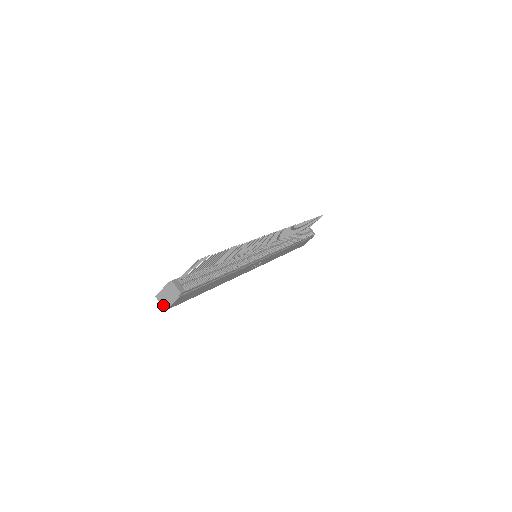
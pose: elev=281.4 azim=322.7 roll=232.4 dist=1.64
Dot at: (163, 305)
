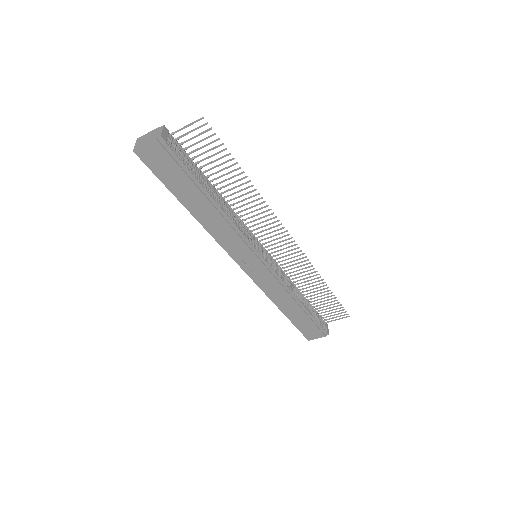
Dot at: (136, 146)
